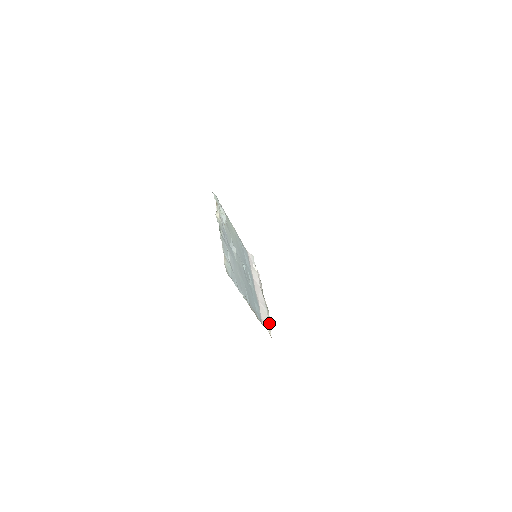
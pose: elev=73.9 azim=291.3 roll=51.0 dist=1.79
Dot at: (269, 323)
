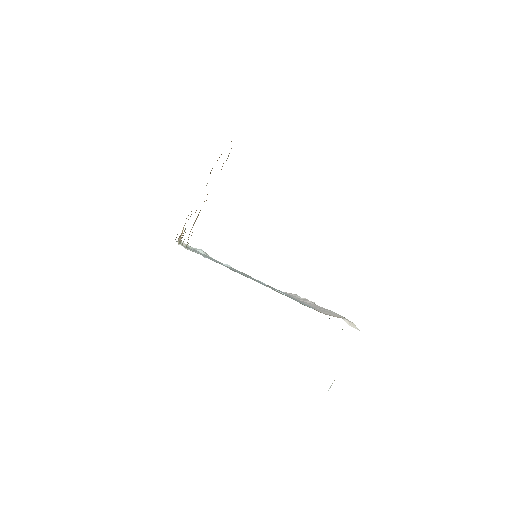
Dot at: occluded
